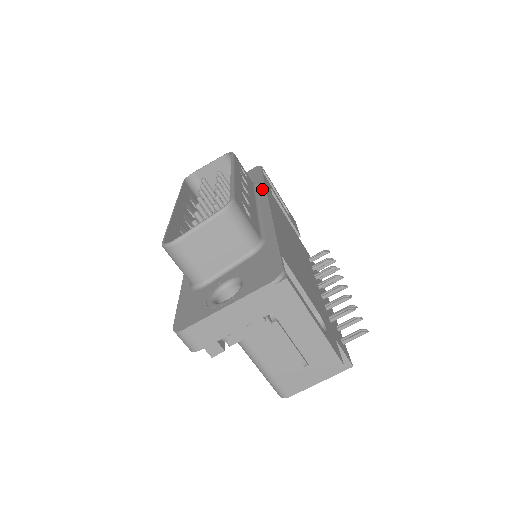
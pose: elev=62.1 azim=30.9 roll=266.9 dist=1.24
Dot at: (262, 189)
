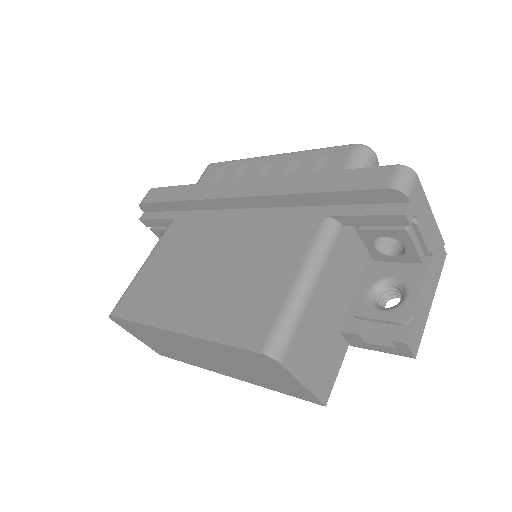
Dot at: occluded
